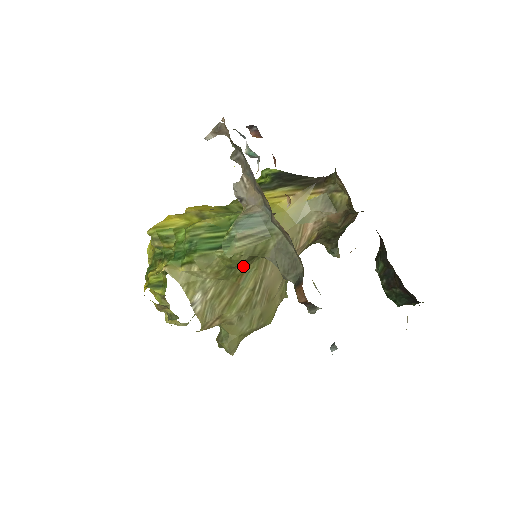
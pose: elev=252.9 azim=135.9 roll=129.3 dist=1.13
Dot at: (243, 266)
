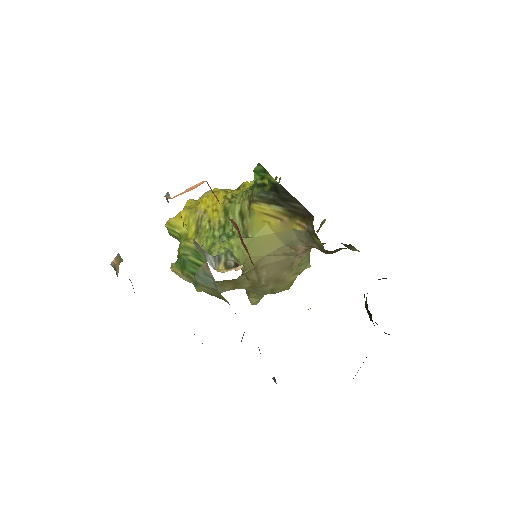
Dot at: occluded
